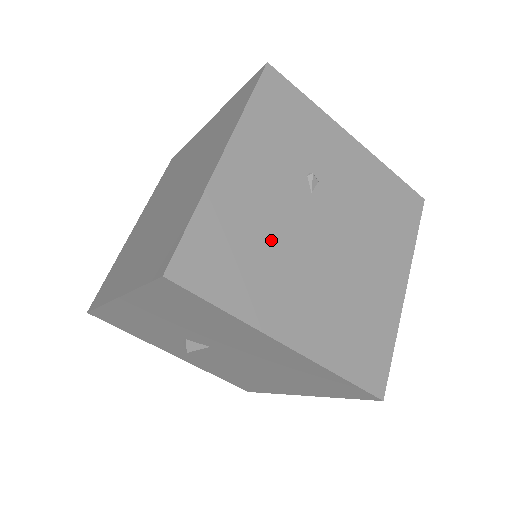
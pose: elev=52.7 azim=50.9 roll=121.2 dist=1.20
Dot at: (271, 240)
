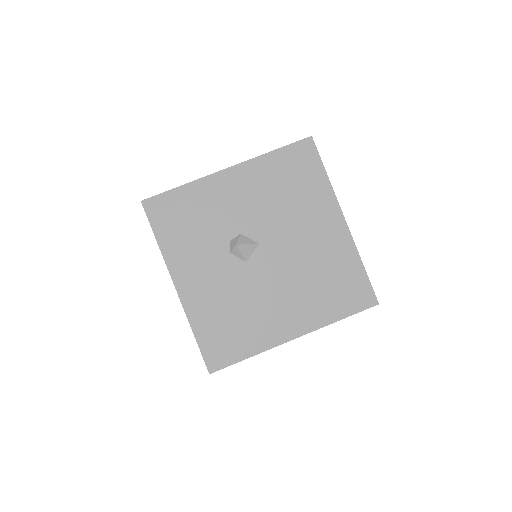
Dot at: occluded
